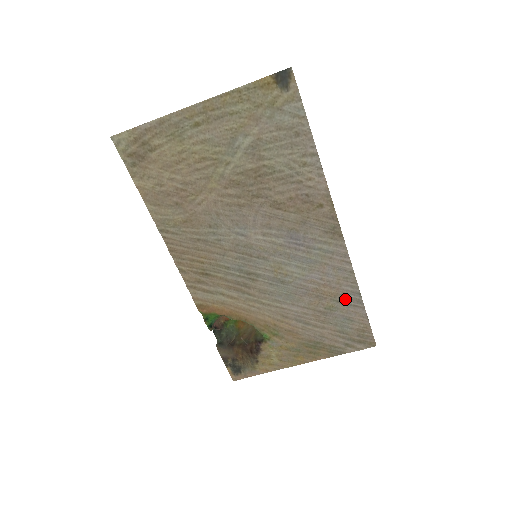
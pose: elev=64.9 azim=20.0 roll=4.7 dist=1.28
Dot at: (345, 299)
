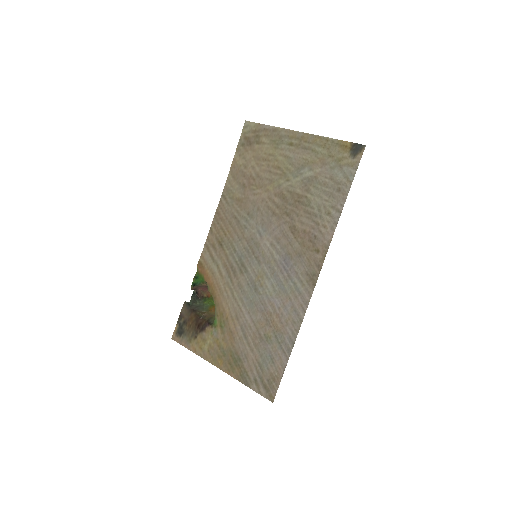
Dot at: (282, 339)
